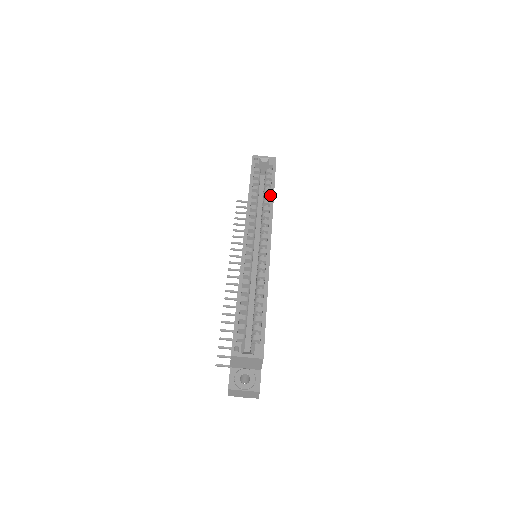
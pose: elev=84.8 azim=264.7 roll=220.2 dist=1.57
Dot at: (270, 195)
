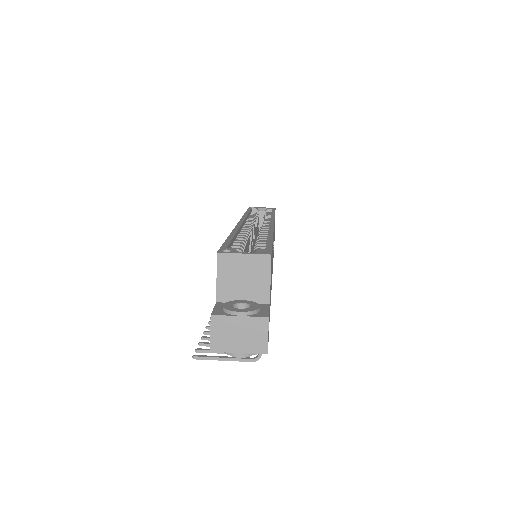
Dot at: (270, 217)
